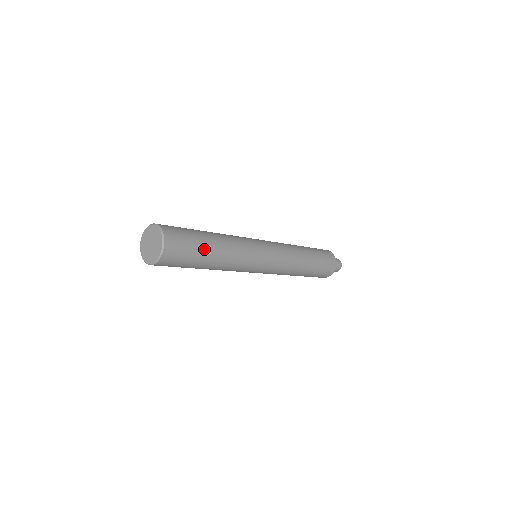
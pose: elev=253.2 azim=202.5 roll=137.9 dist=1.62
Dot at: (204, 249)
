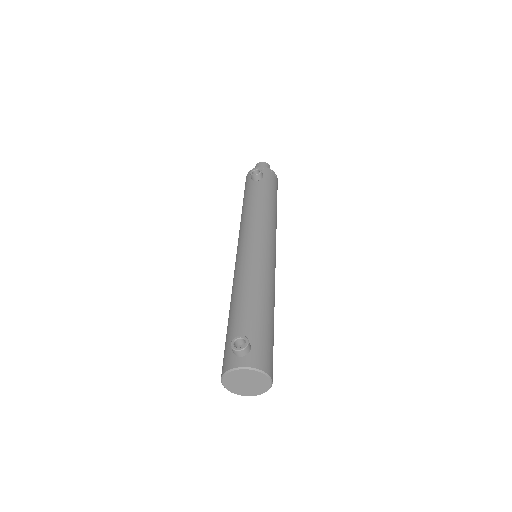
Dot at: occluded
